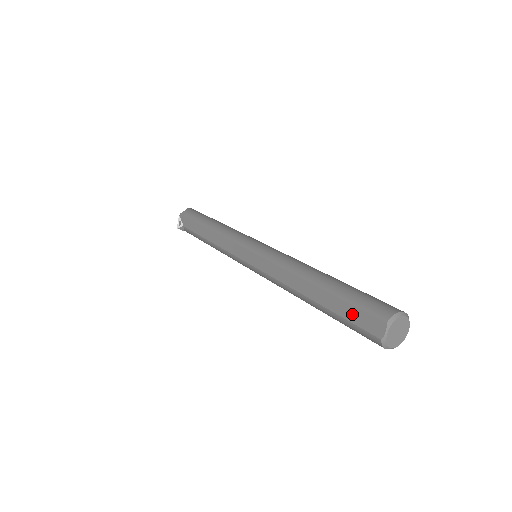
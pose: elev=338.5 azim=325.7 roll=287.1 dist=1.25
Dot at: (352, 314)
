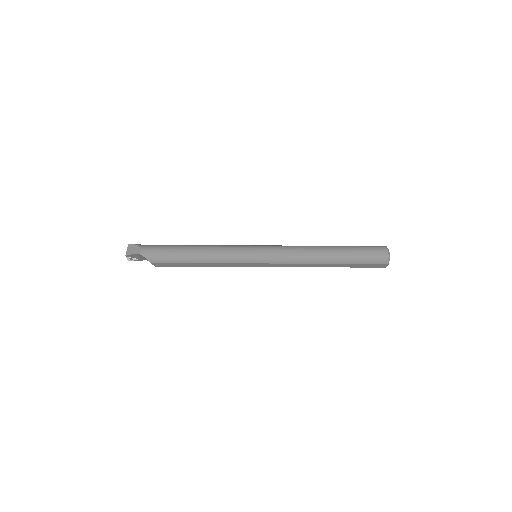
Dot at: (364, 266)
